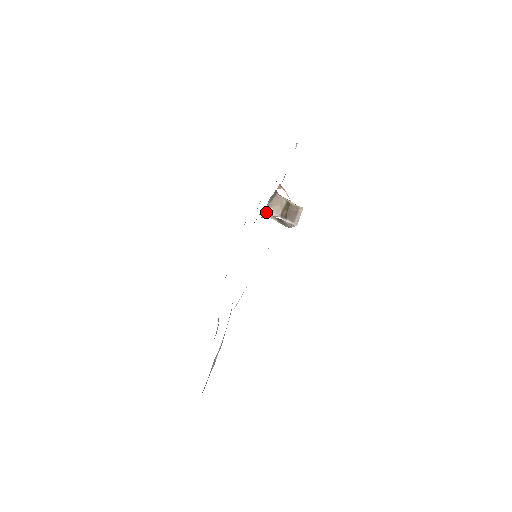
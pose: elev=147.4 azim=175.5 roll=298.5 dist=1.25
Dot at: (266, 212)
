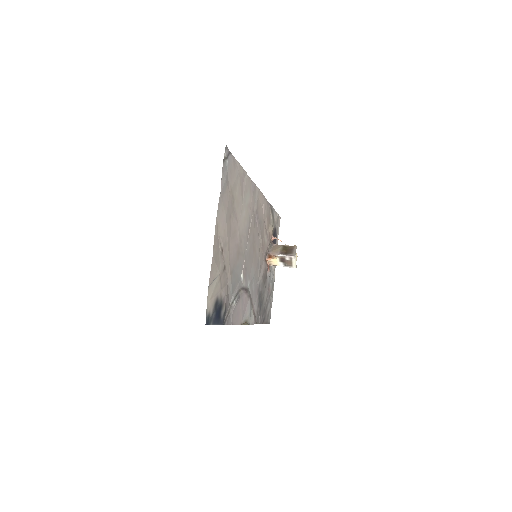
Dot at: (269, 255)
